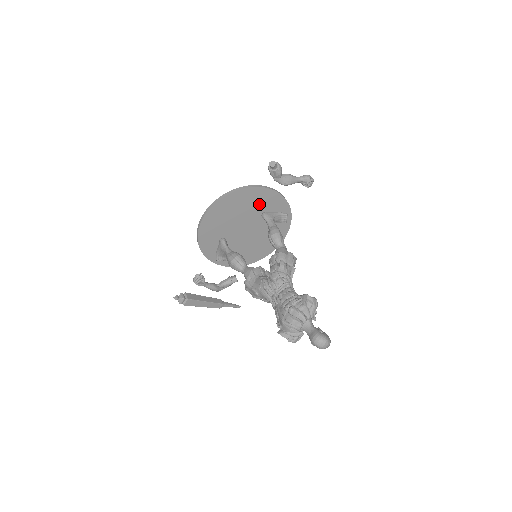
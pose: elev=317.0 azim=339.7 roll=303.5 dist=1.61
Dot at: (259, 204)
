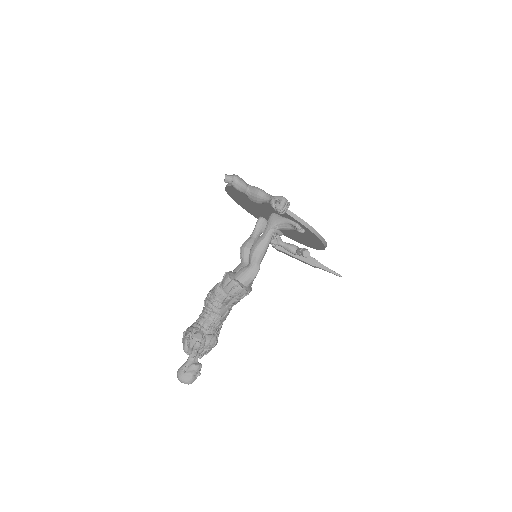
Dot at: (262, 204)
